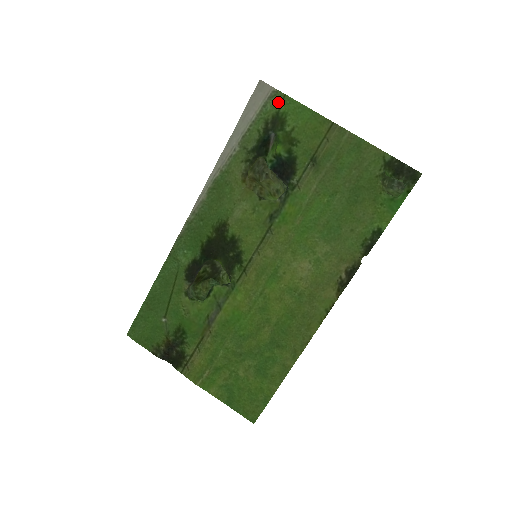
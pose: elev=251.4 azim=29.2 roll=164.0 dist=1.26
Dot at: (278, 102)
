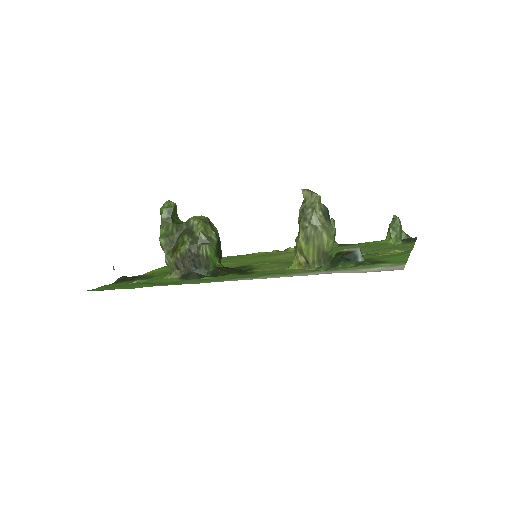
Dot at: (394, 263)
